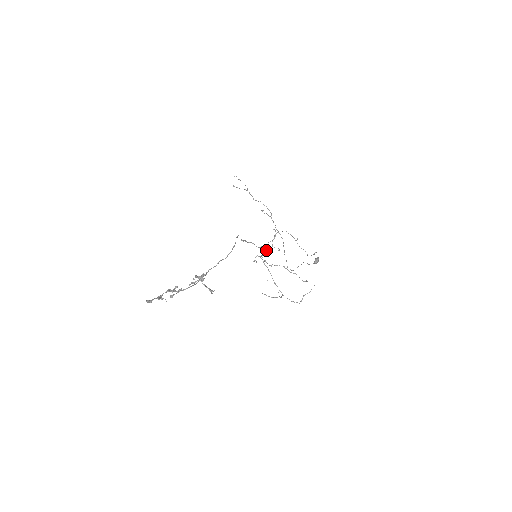
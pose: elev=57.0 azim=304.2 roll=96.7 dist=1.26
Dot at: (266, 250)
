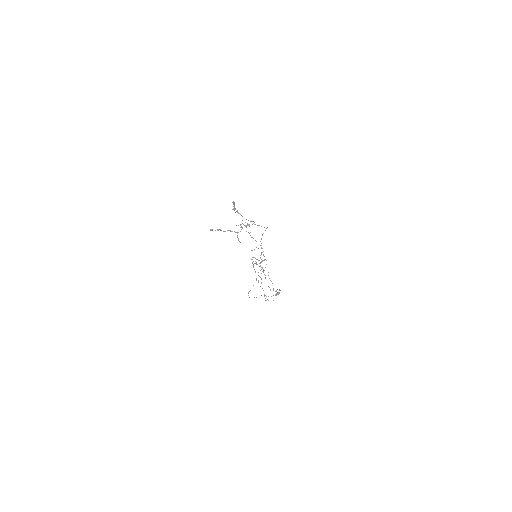
Dot at: (255, 263)
